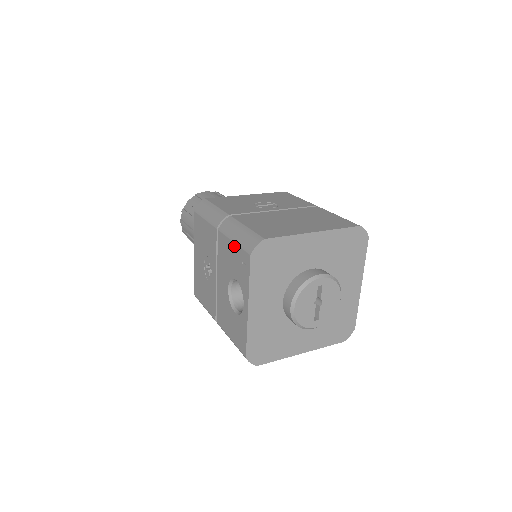
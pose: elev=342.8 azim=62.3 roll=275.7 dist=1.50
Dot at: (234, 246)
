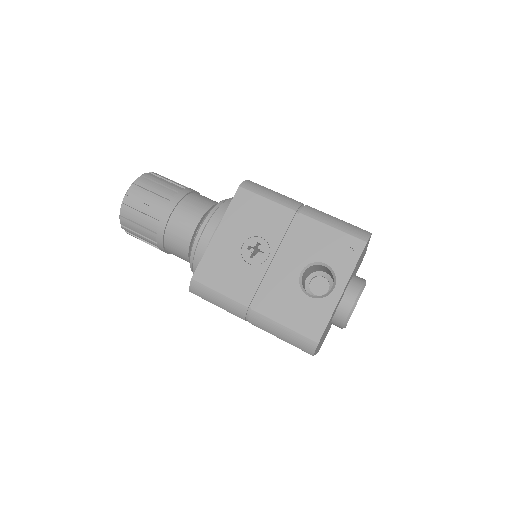
Dot at: (334, 231)
